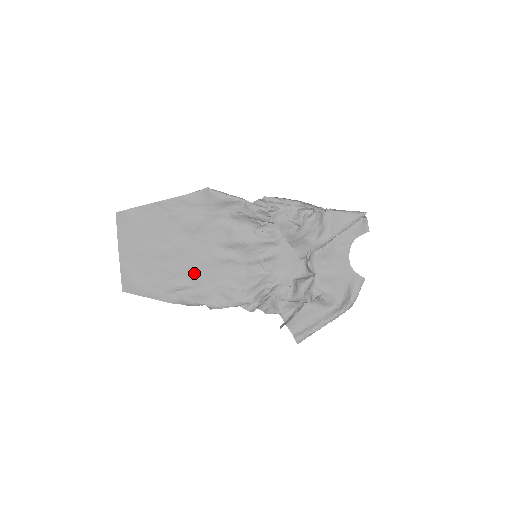
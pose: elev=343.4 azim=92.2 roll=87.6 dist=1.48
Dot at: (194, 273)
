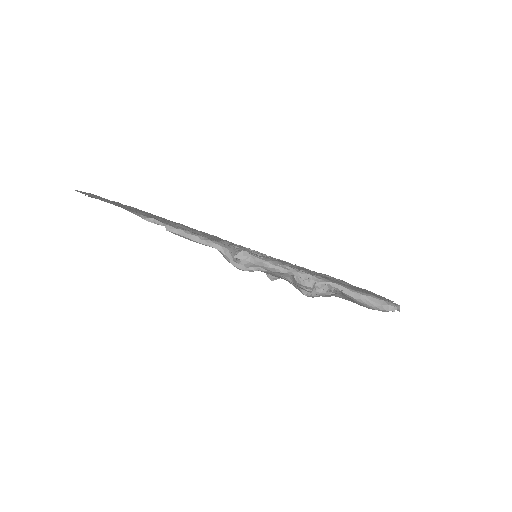
Dot at: occluded
